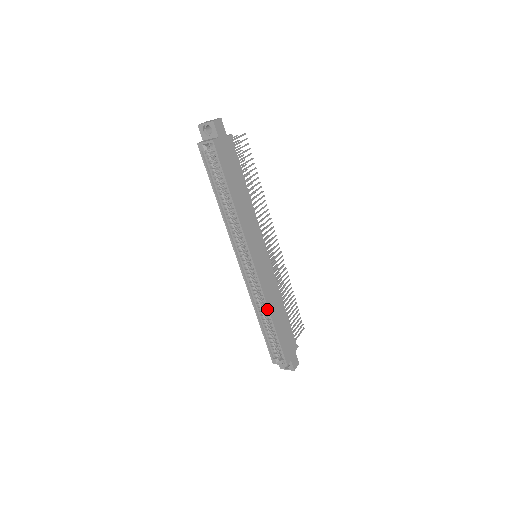
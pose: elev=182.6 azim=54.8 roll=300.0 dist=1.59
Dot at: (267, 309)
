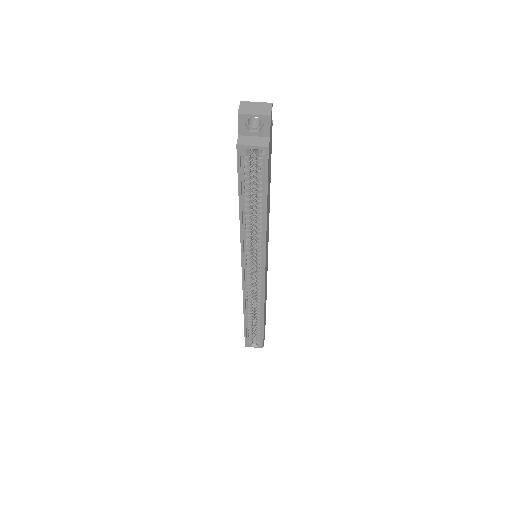
Dot at: (262, 310)
